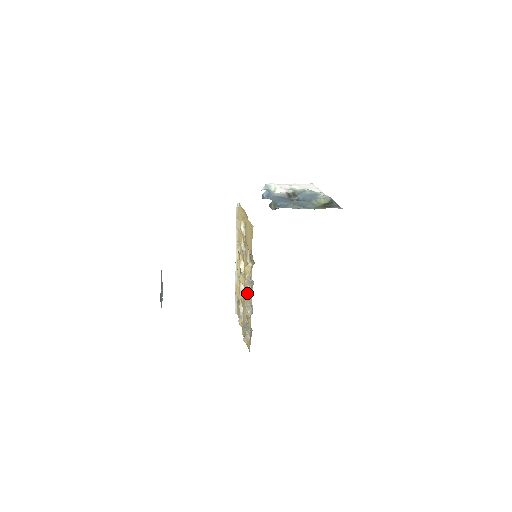
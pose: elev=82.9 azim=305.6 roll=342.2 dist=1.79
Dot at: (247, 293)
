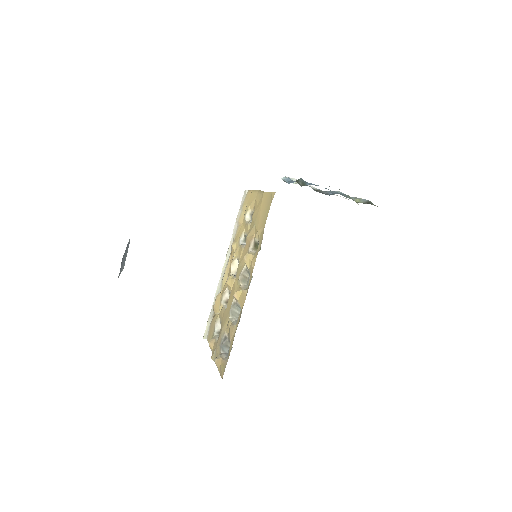
Dot at: (239, 290)
